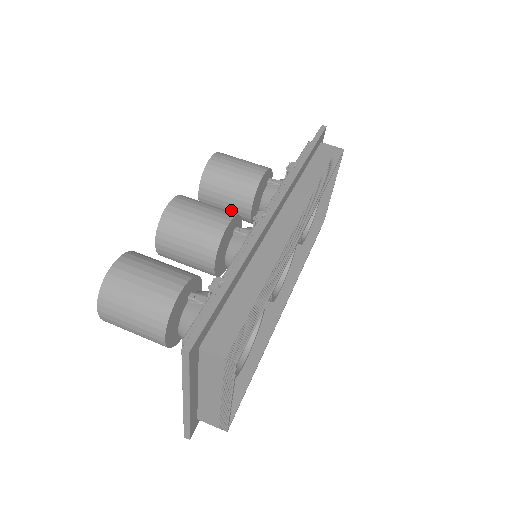
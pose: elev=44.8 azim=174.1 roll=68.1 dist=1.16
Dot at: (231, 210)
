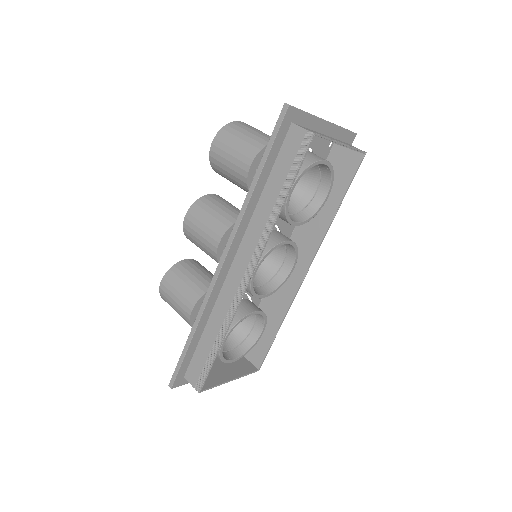
Dot at: occluded
